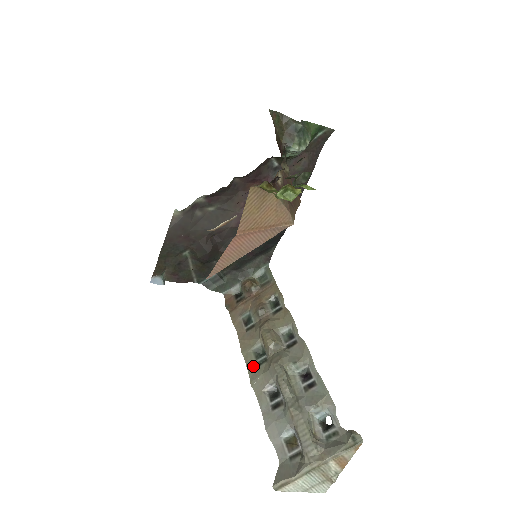
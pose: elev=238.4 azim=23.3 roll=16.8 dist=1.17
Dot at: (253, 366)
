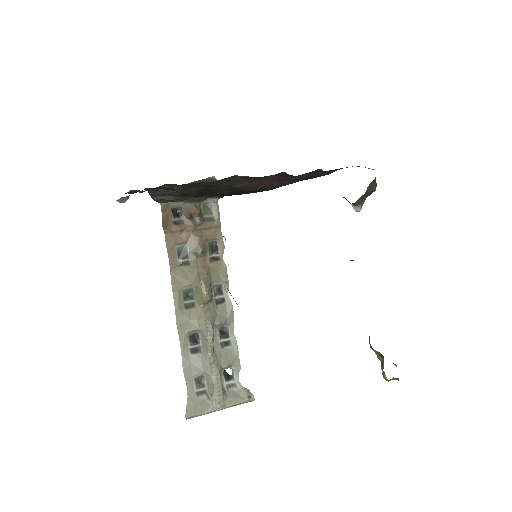
Dot at: (181, 307)
